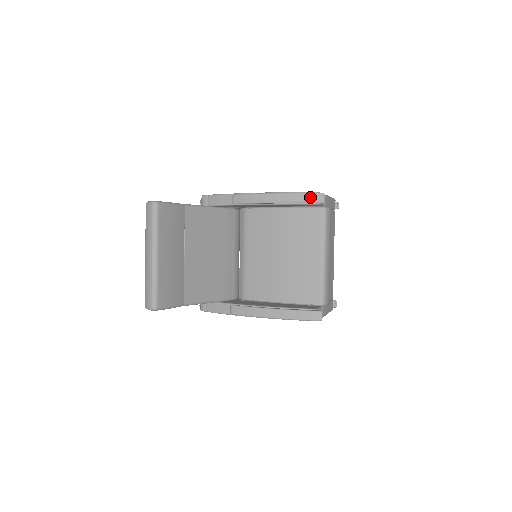
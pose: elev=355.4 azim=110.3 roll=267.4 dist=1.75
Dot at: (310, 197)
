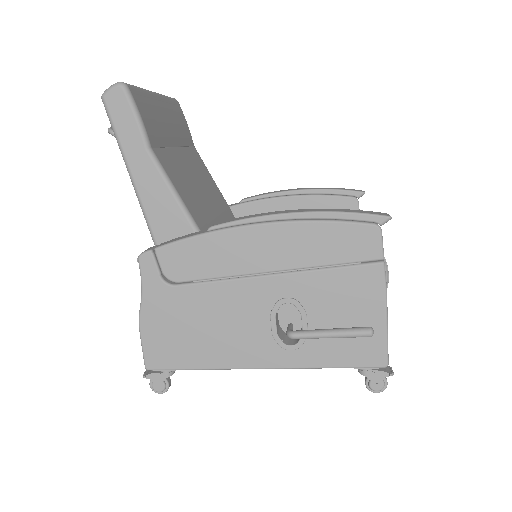
Dot at: (346, 189)
